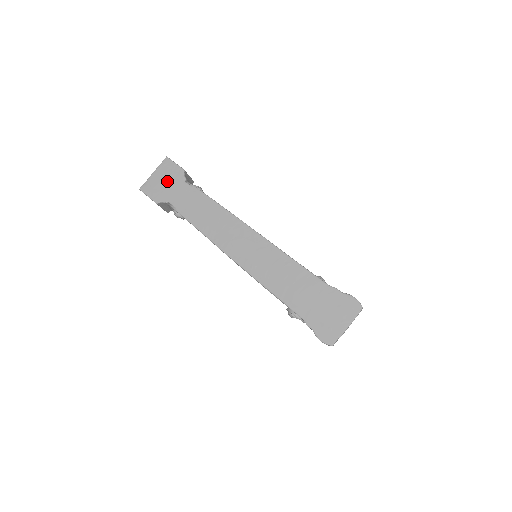
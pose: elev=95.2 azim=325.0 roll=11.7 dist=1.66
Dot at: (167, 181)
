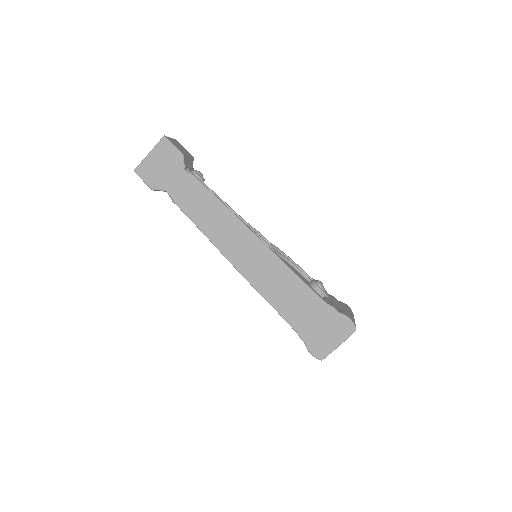
Dot at: (164, 166)
